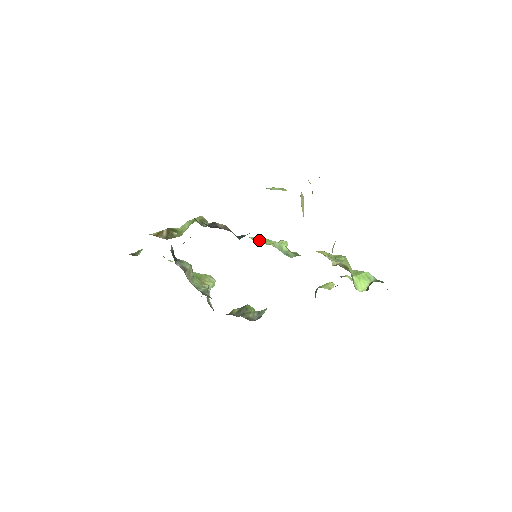
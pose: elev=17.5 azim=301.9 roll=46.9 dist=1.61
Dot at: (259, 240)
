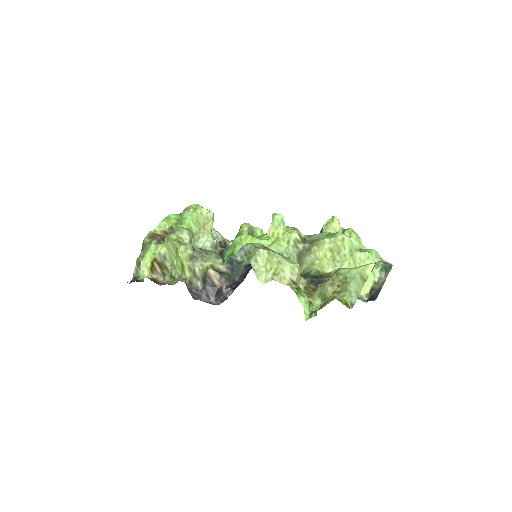
Dot at: occluded
